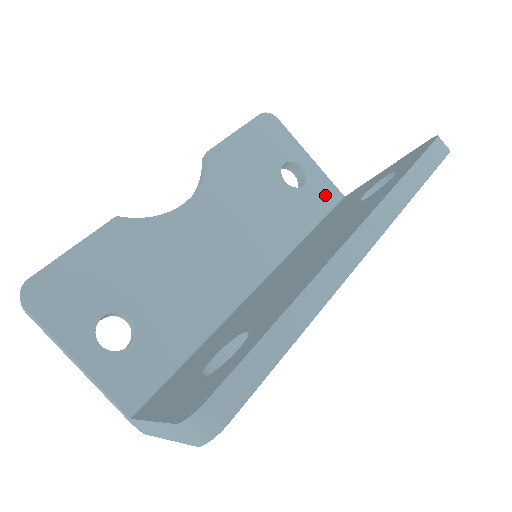
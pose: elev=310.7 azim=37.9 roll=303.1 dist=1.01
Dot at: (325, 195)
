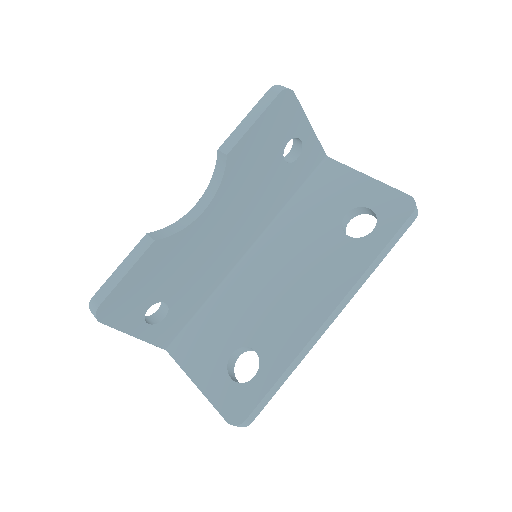
Dot at: (312, 161)
